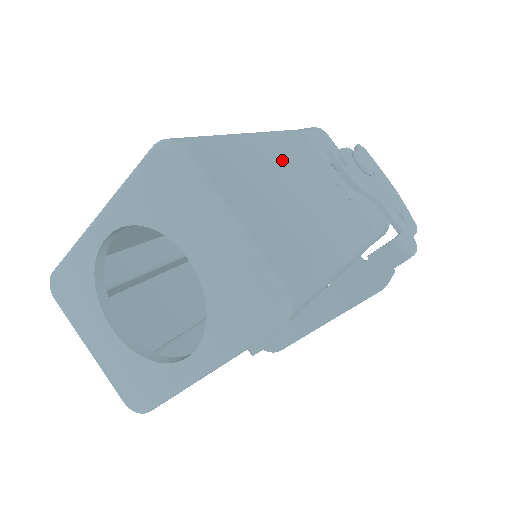
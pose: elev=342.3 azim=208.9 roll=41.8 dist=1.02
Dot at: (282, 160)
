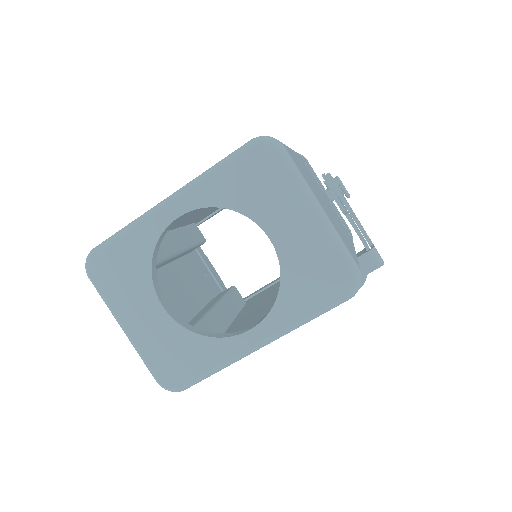
Dot at: (308, 172)
